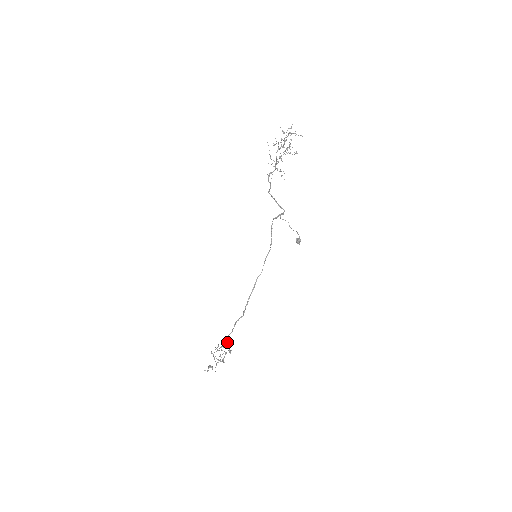
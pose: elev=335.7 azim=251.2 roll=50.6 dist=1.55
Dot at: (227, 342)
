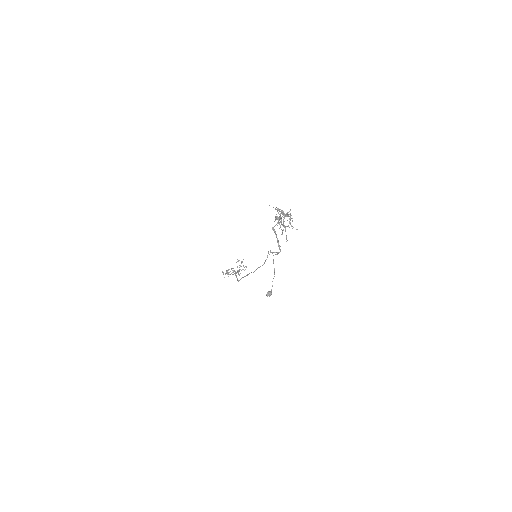
Dot at: occluded
